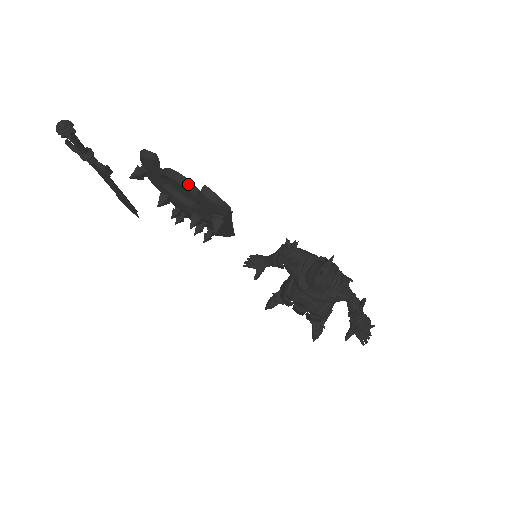
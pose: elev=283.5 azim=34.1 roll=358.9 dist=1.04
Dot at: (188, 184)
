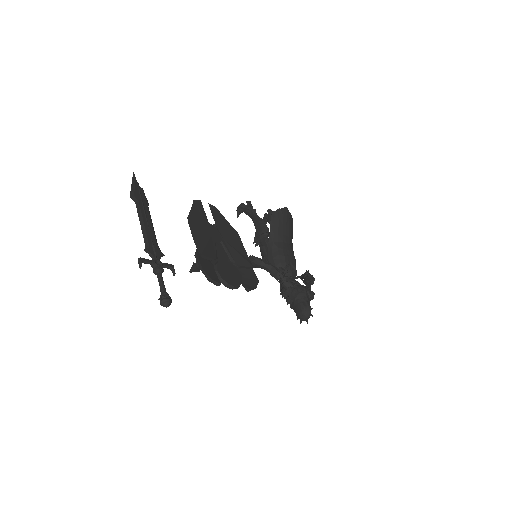
Dot at: occluded
